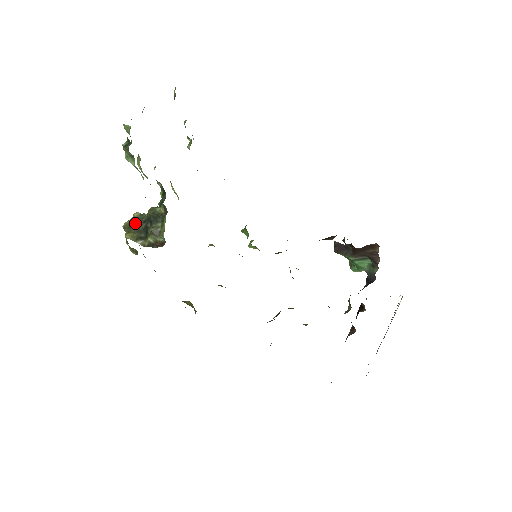
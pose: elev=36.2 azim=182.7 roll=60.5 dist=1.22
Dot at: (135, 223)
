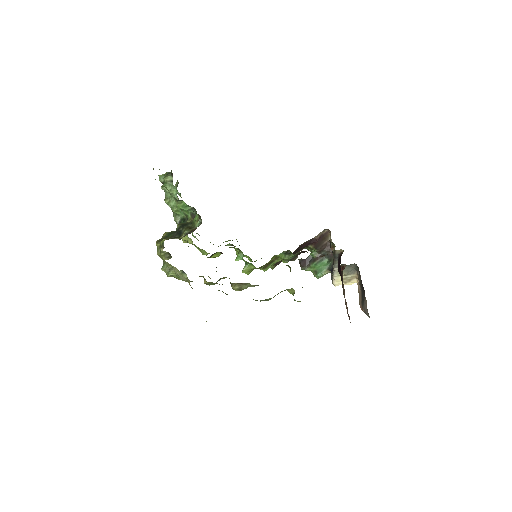
Dot at: (167, 236)
